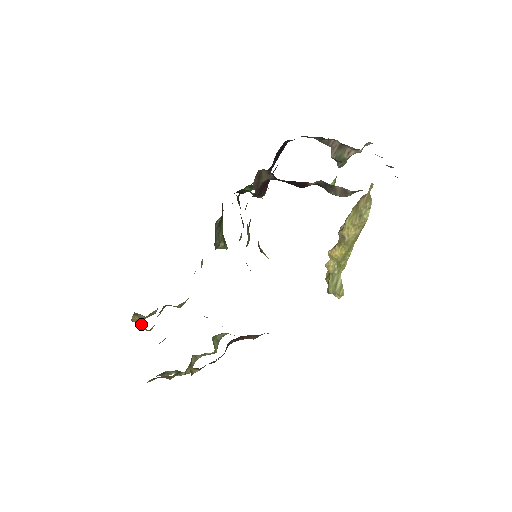
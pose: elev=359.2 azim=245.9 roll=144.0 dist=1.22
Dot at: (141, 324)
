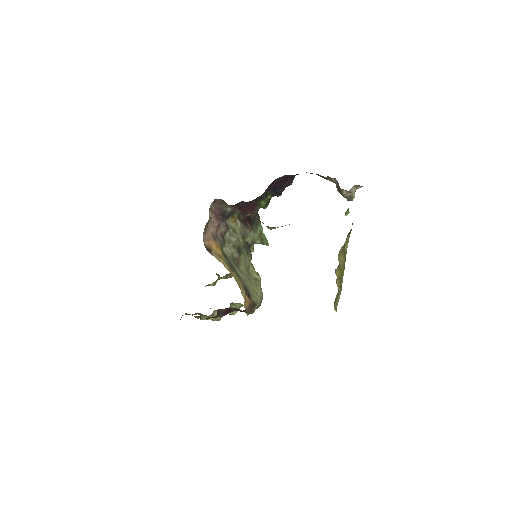
Dot at: occluded
